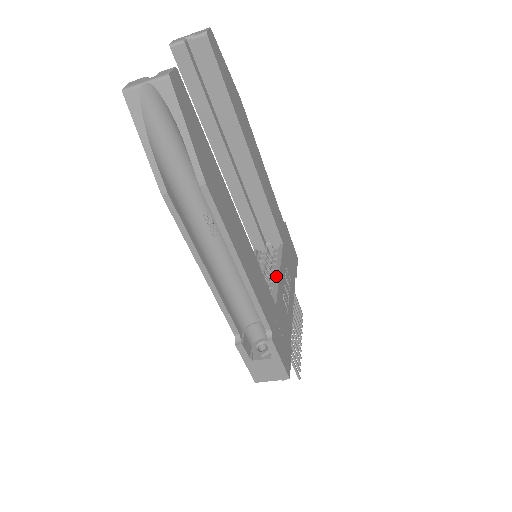
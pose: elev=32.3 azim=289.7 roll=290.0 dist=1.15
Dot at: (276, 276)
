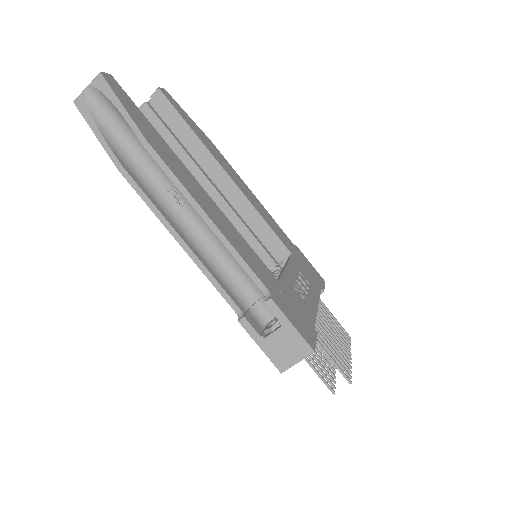
Dot at: (282, 269)
